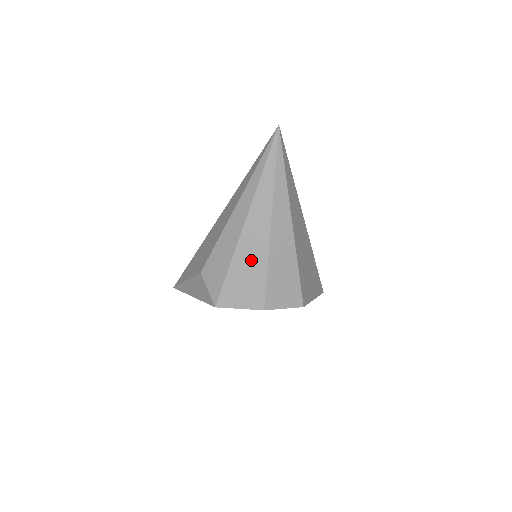
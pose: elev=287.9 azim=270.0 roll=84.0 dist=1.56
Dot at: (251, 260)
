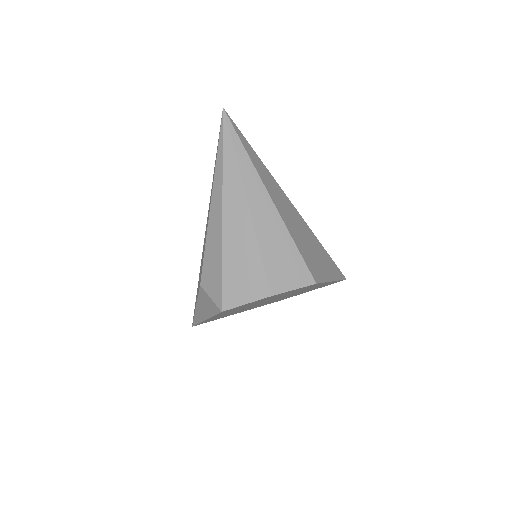
Dot at: (241, 248)
